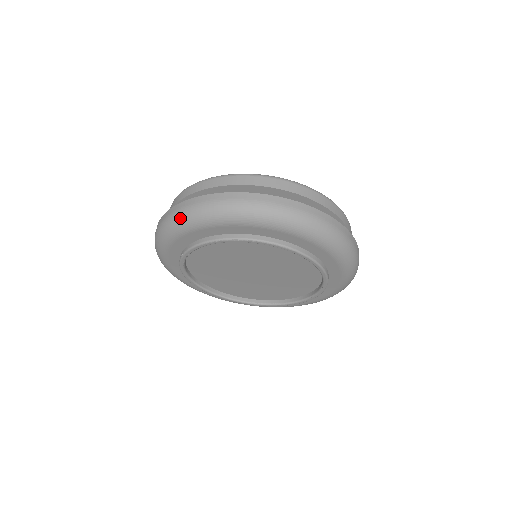
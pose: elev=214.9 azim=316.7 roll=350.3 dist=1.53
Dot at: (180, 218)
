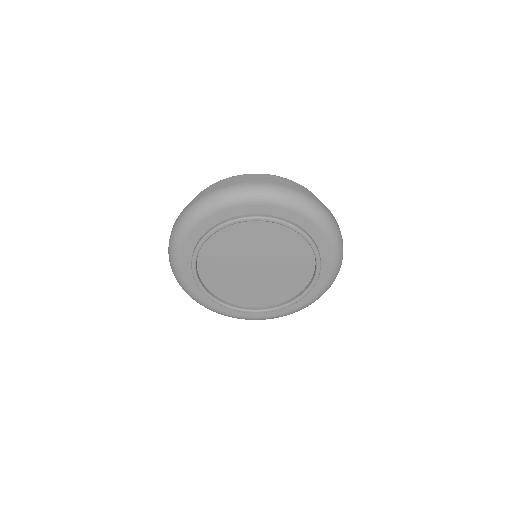
Dot at: (170, 253)
